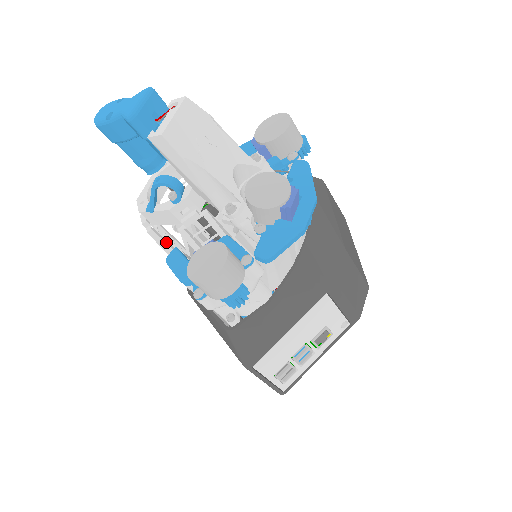
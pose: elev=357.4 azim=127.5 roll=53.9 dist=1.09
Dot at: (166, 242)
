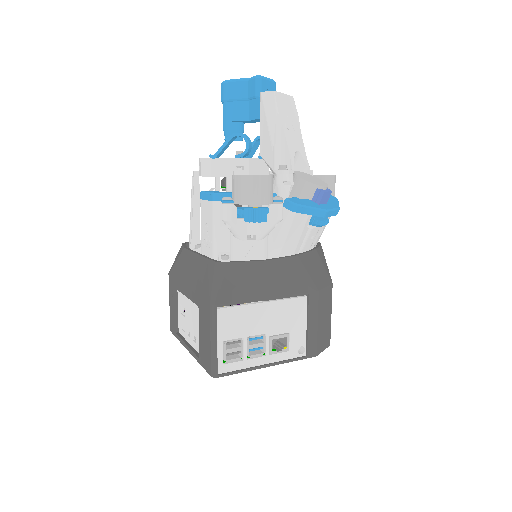
Dot at: (199, 196)
